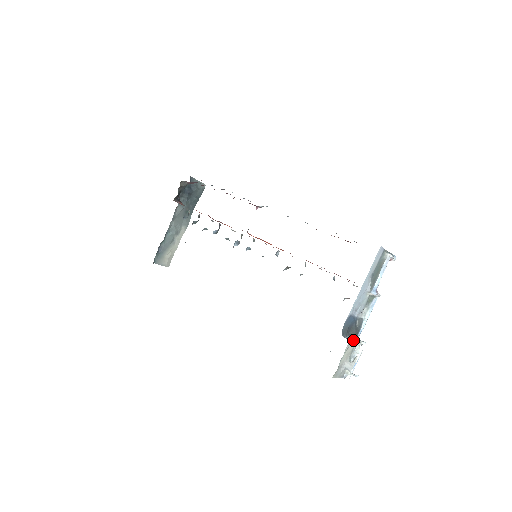
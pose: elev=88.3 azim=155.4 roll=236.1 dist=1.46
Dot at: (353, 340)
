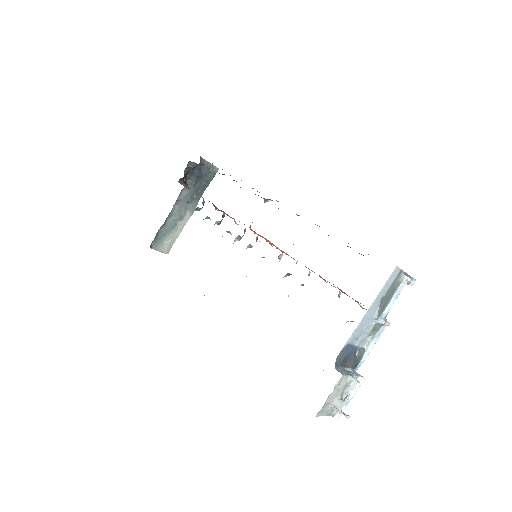
Dot at: (347, 374)
